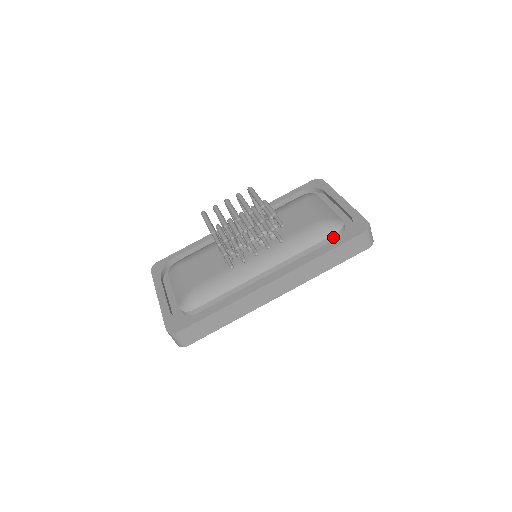
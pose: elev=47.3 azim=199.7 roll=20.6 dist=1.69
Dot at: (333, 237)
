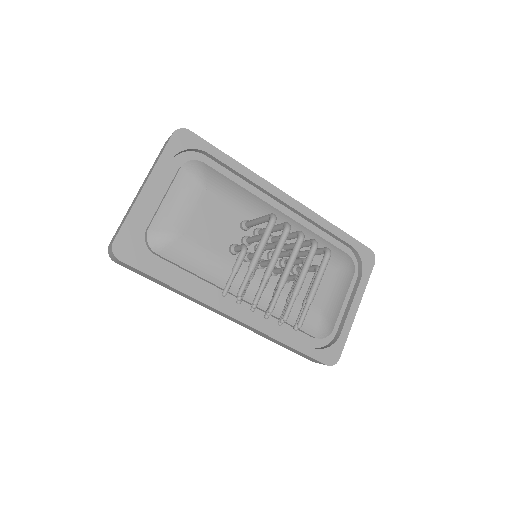
Dot at: (310, 335)
